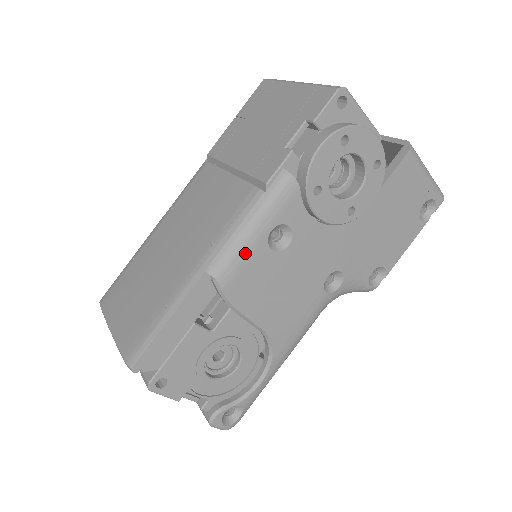
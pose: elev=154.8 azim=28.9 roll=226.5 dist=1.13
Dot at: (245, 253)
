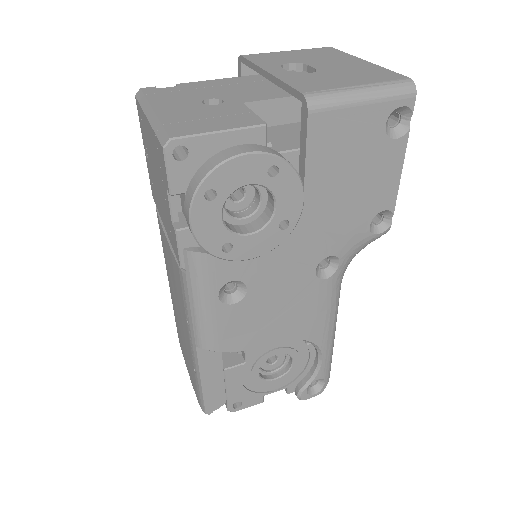
Dot at: (212, 323)
